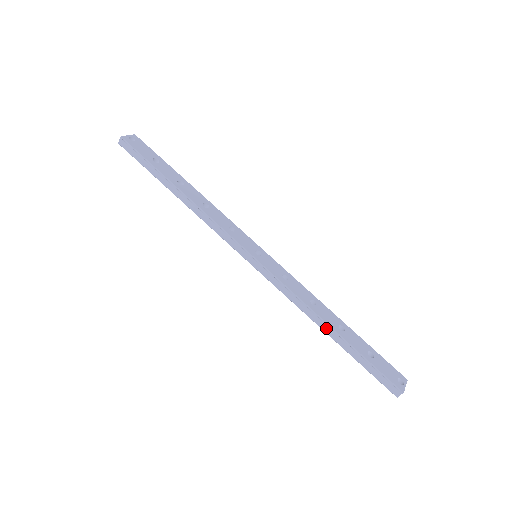
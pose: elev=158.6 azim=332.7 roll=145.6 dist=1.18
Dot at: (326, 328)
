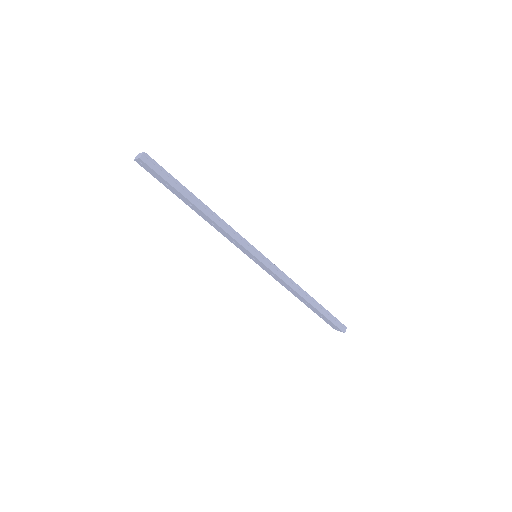
Dot at: (308, 298)
